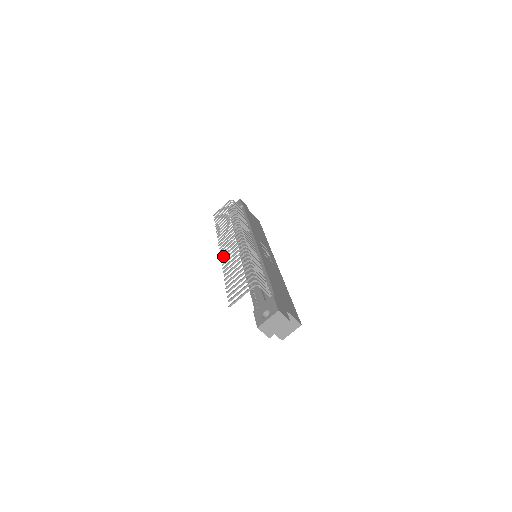
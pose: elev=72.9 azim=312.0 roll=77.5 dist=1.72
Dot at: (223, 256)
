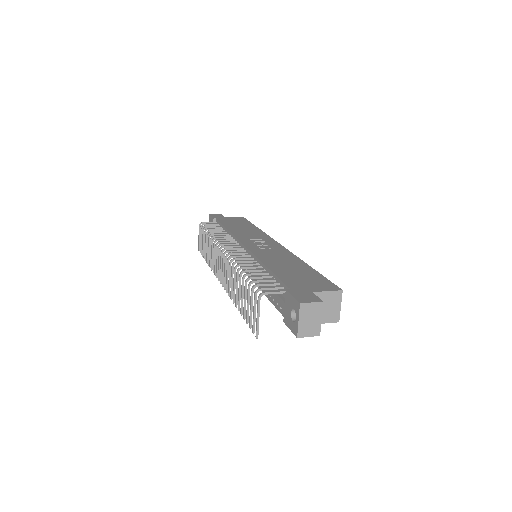
Dot at: (224, 286)
